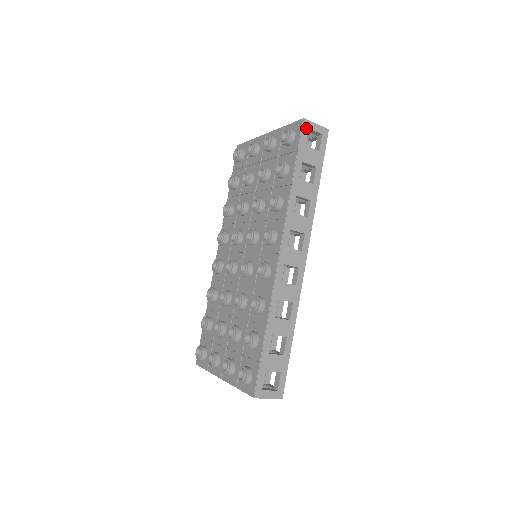
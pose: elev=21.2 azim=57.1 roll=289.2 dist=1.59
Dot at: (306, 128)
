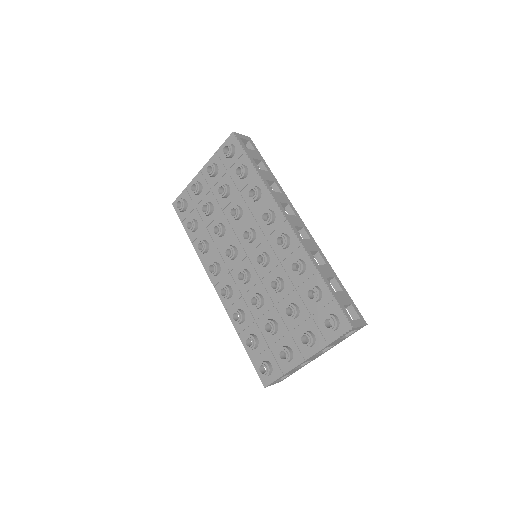
Dot at: (238, 137)
